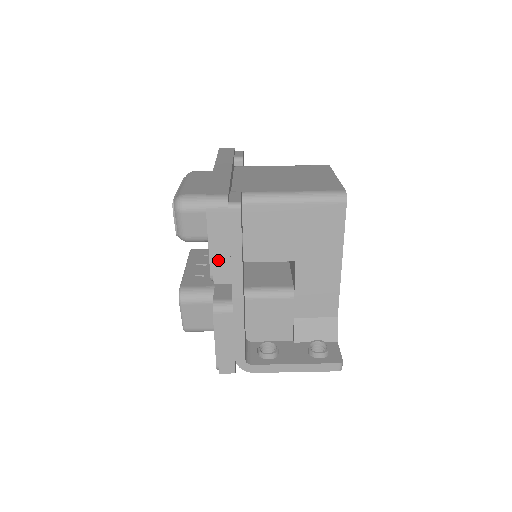
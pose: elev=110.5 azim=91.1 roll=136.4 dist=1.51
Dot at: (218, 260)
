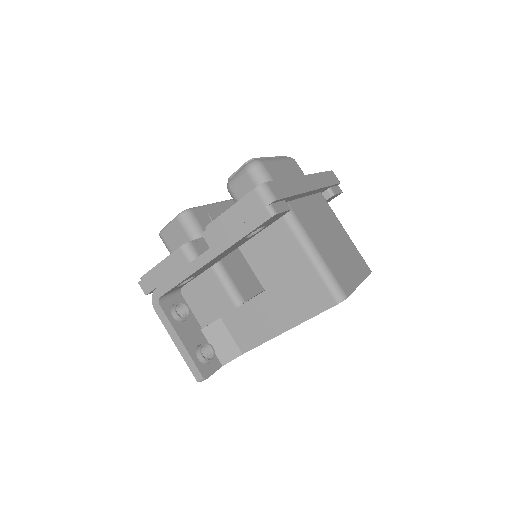
Dot at: (221, 225)
